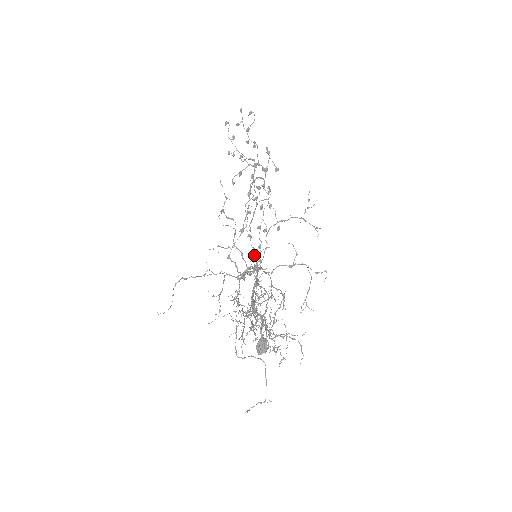
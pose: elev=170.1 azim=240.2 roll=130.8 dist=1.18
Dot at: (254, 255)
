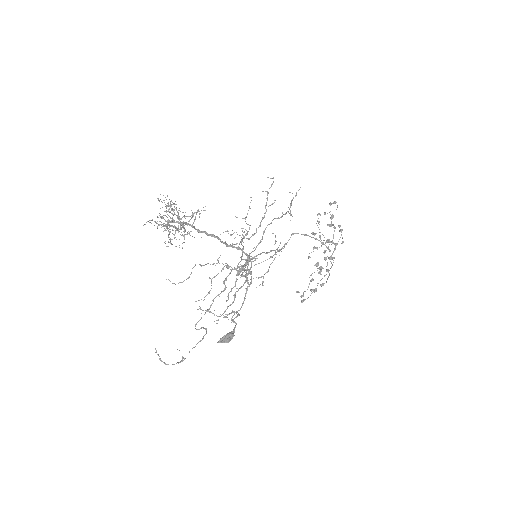
Dot at: (242, 239)
